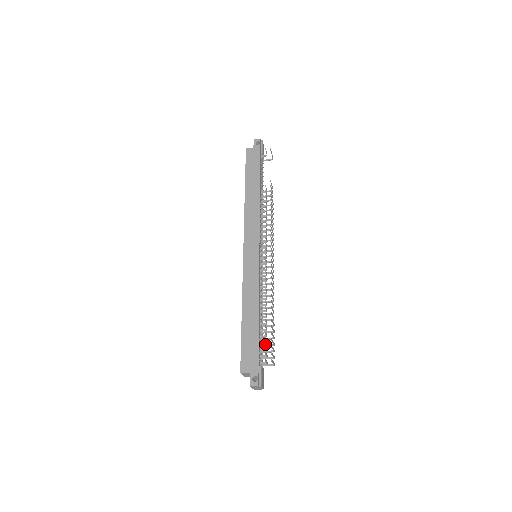
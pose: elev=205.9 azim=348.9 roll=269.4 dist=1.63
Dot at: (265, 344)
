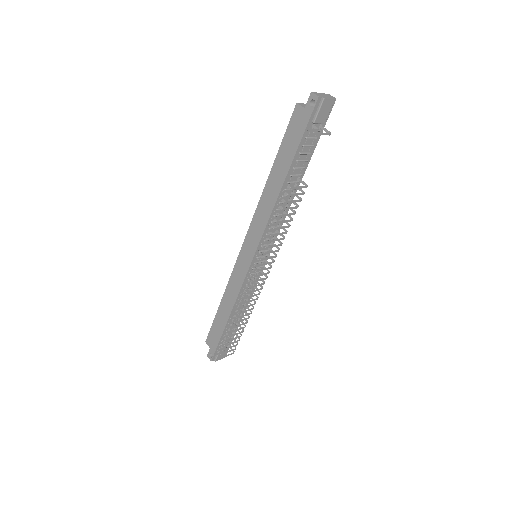
Dot at: (235, 333)
